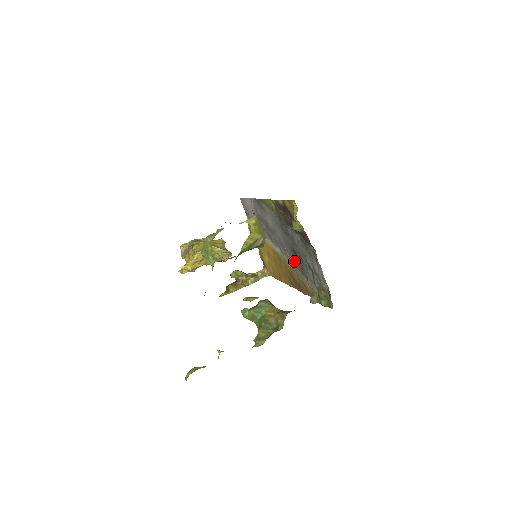
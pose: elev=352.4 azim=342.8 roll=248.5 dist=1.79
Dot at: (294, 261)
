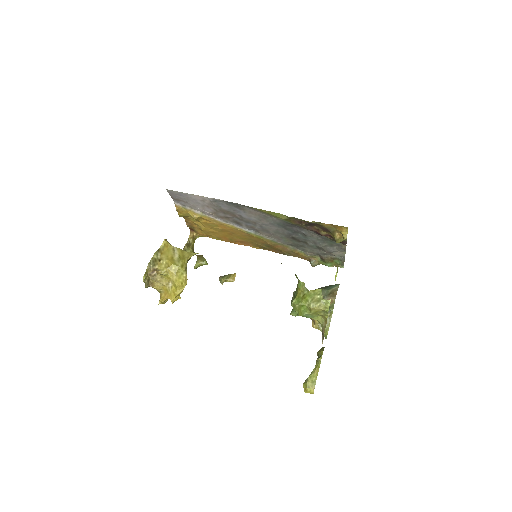
Dot at: (285, 241)
